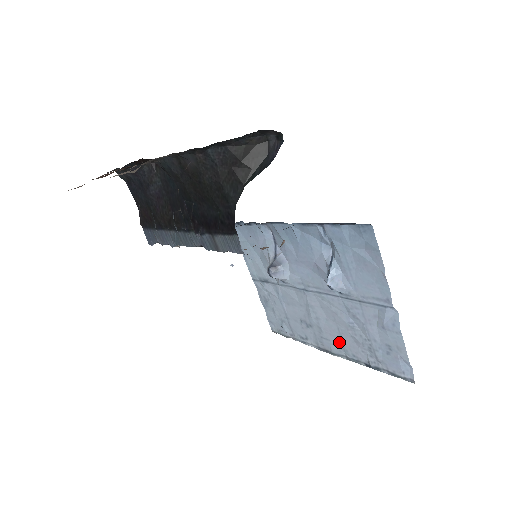
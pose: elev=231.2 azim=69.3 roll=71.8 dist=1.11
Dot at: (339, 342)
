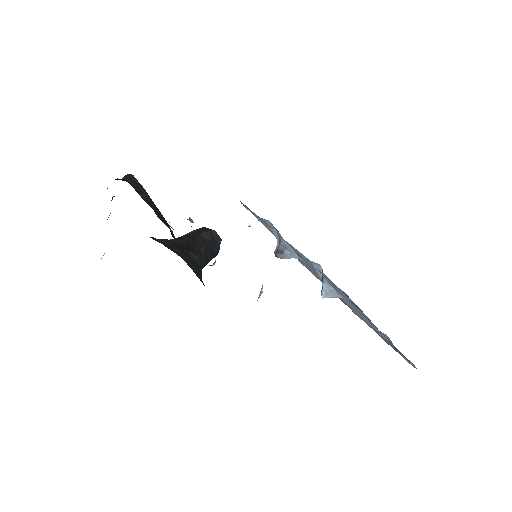
Dot at: (355, 312)
